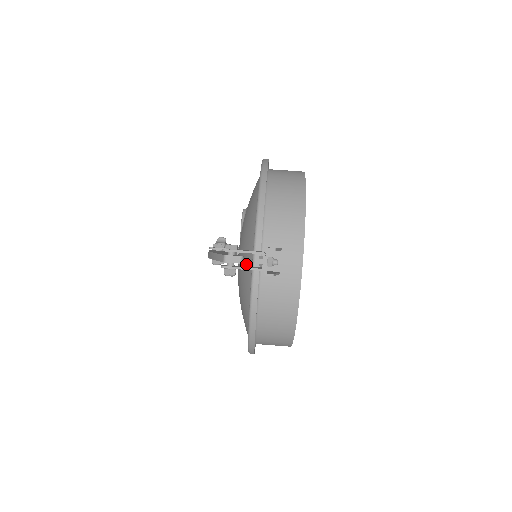
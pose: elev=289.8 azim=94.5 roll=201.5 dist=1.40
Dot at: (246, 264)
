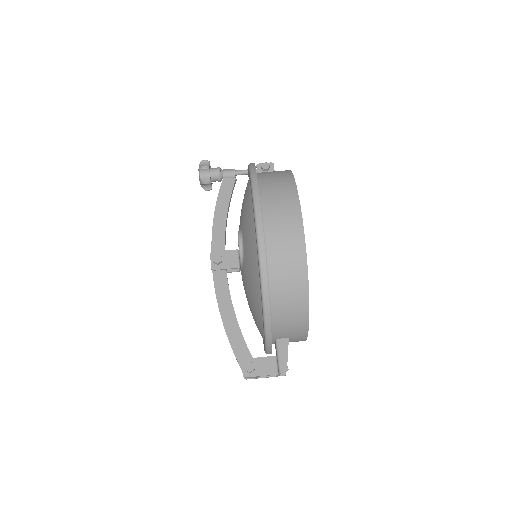
Dot at: occluded
